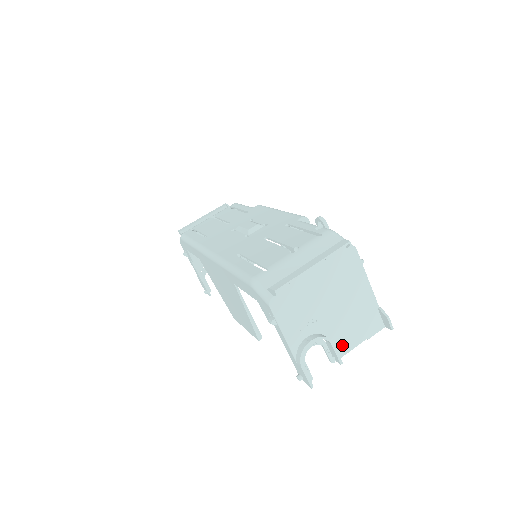
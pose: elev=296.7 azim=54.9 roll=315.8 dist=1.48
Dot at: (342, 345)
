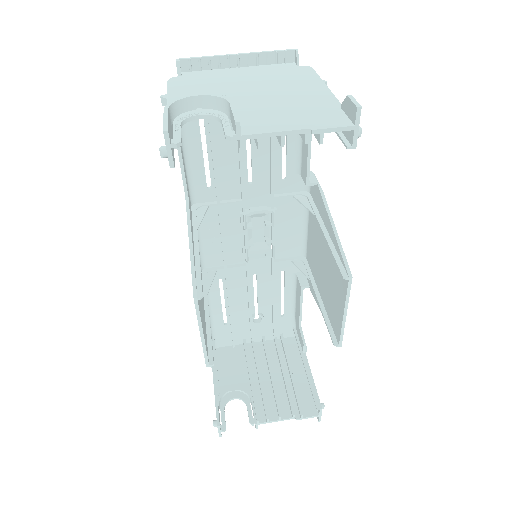
Dot at: (256, 125)
